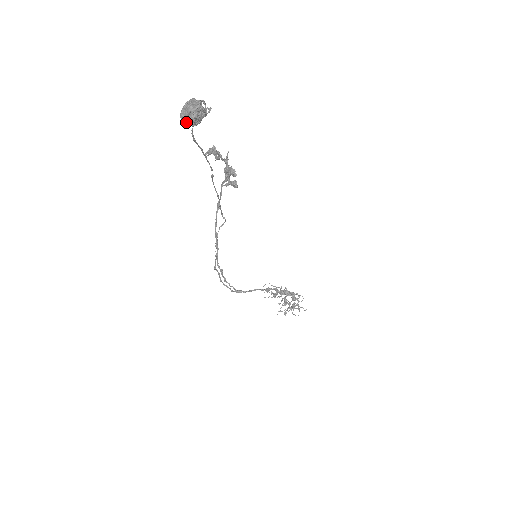
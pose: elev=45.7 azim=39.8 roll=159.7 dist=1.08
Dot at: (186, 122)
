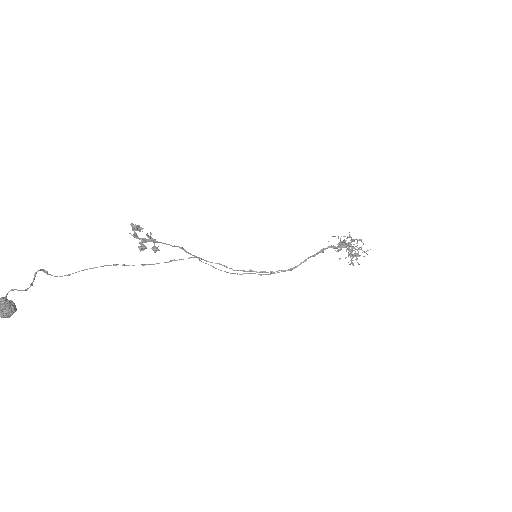
Dot at: (5, 317)
